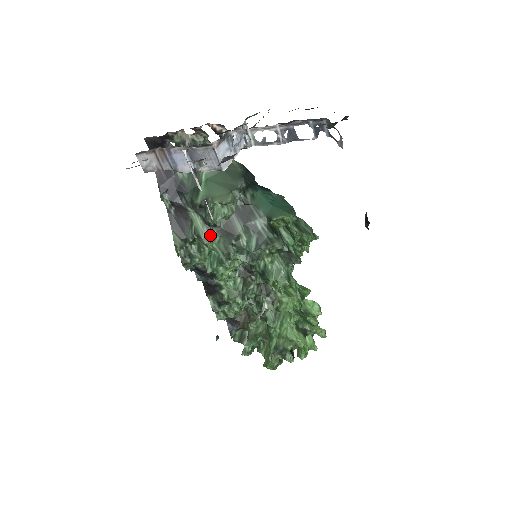
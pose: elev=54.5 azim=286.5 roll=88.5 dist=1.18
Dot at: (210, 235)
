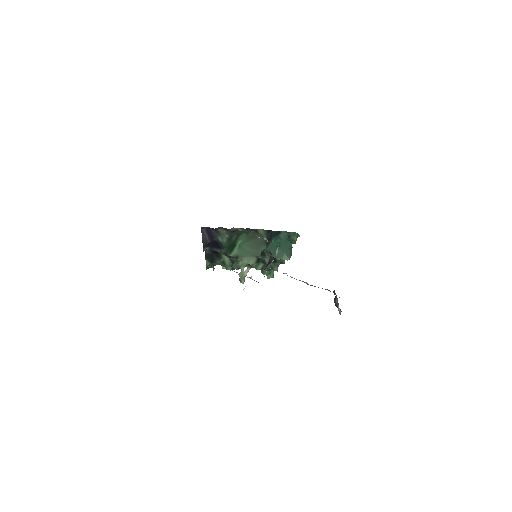
Dot at: (232, 264)
